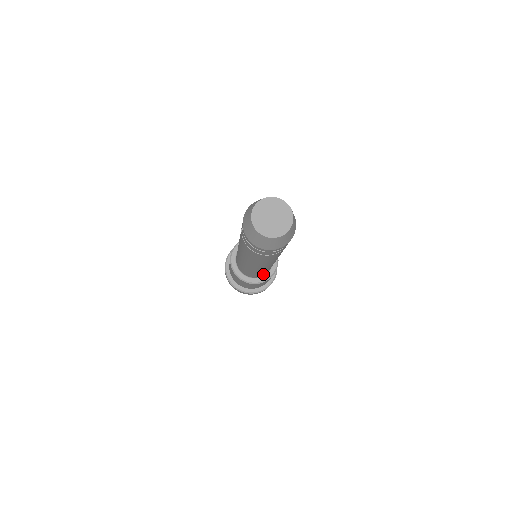
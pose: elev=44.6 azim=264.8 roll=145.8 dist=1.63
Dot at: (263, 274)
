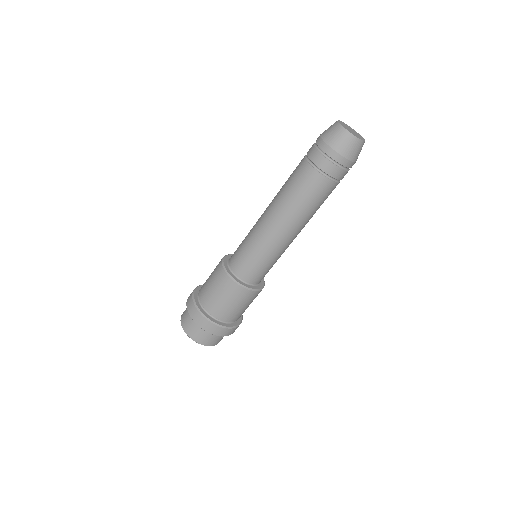
Dot at: (251, 274)
